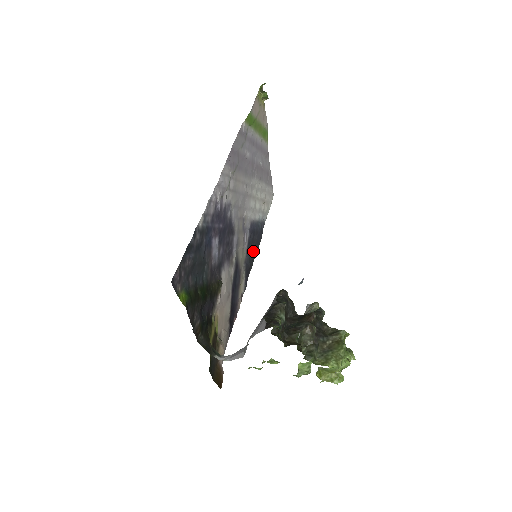
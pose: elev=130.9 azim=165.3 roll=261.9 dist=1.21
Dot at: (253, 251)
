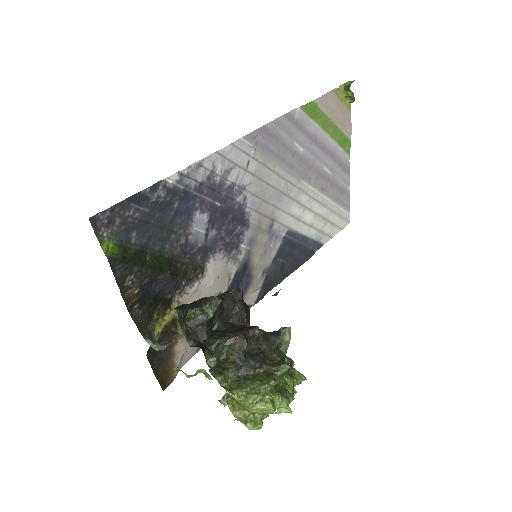
Dot at: (287, 266)
